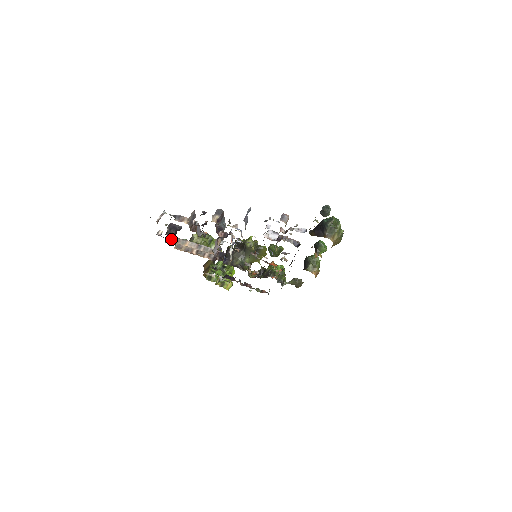
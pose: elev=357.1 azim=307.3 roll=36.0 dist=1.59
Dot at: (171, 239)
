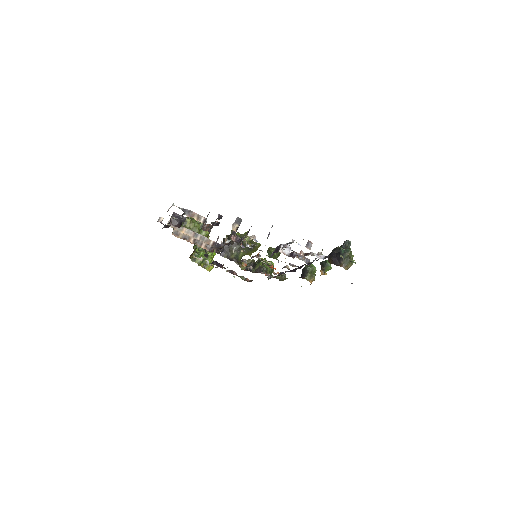
Dot at: (170, 225)
